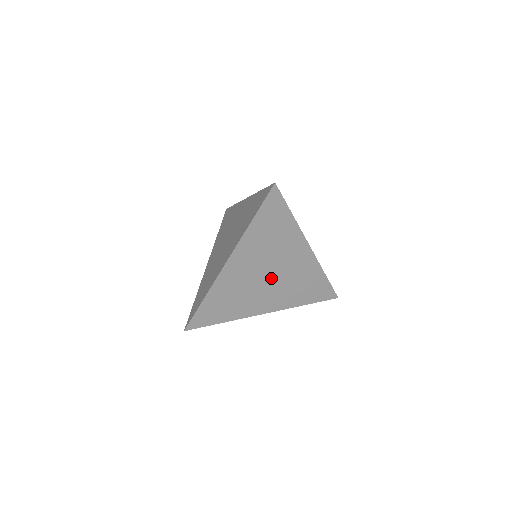
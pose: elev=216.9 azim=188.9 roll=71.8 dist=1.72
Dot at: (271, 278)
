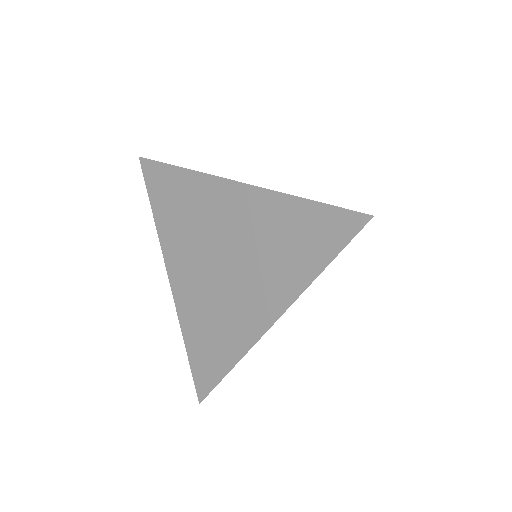
Dot at: occluded
